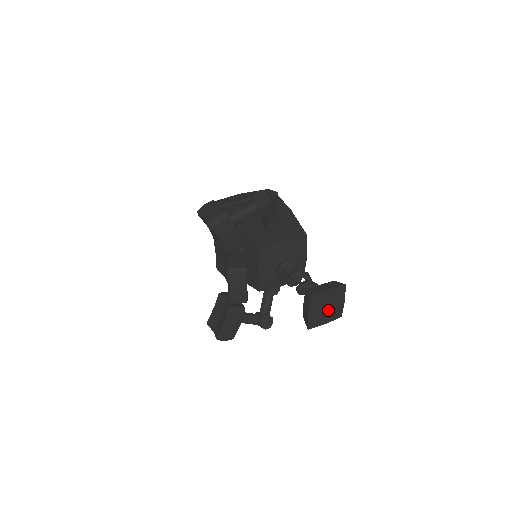
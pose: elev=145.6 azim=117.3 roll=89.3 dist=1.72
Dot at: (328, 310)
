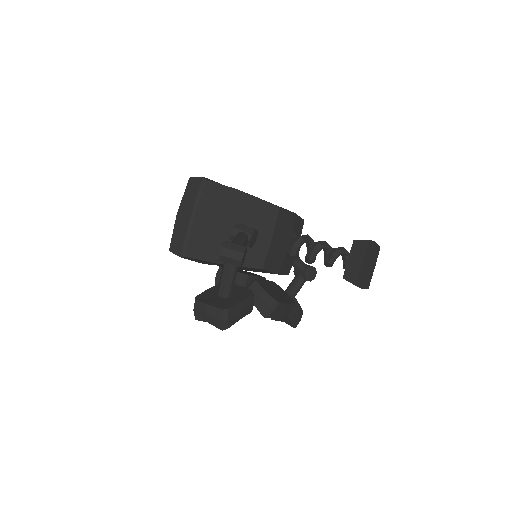
Dot at: (370, 264)
